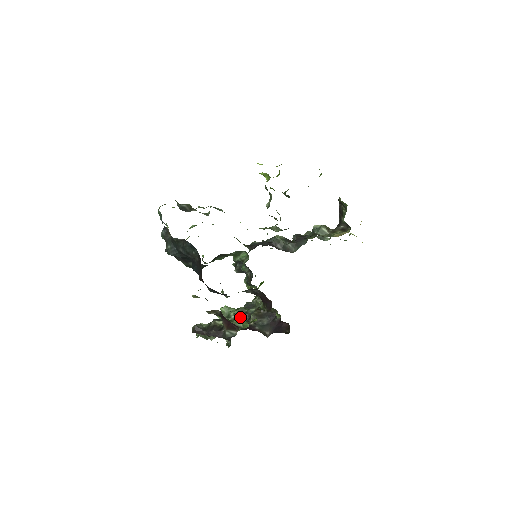
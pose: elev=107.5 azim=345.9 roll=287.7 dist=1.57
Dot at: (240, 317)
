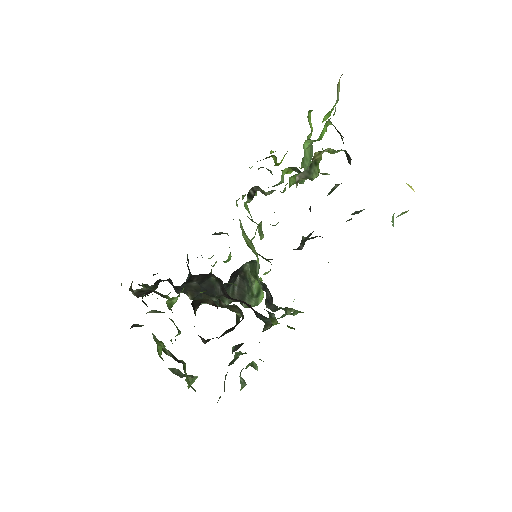
Dot at: (232, 352)
